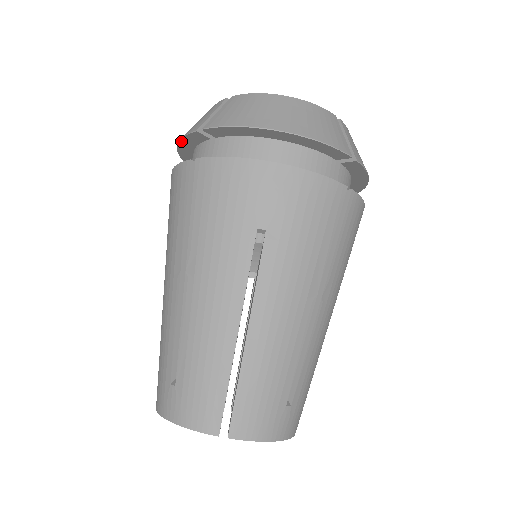
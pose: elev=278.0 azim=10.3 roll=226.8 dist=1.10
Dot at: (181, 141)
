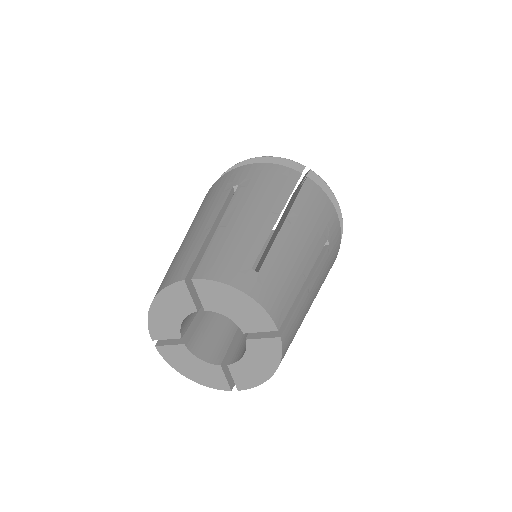
Dot at: occluded
